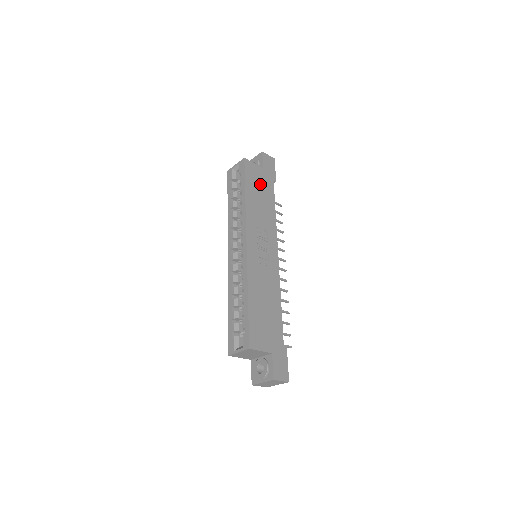
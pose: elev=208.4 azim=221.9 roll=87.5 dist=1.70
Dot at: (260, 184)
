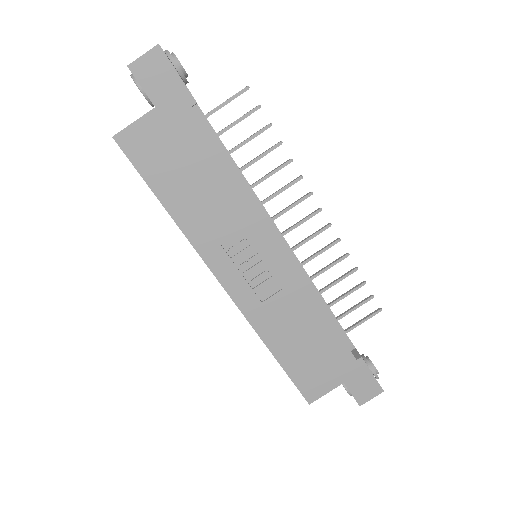
Dot at: (174, 153)
